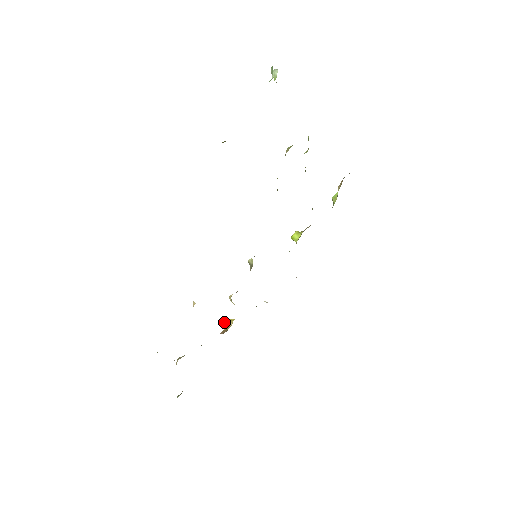
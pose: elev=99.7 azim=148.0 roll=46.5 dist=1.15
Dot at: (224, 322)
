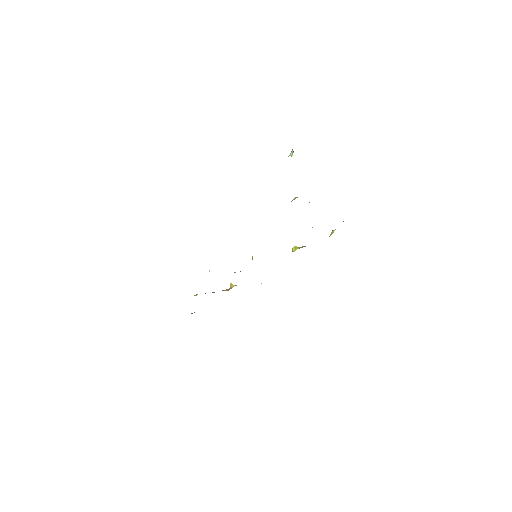
Dot at: (230, 284)
